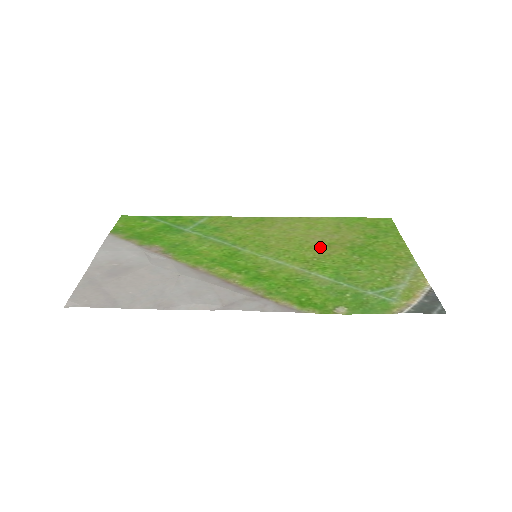
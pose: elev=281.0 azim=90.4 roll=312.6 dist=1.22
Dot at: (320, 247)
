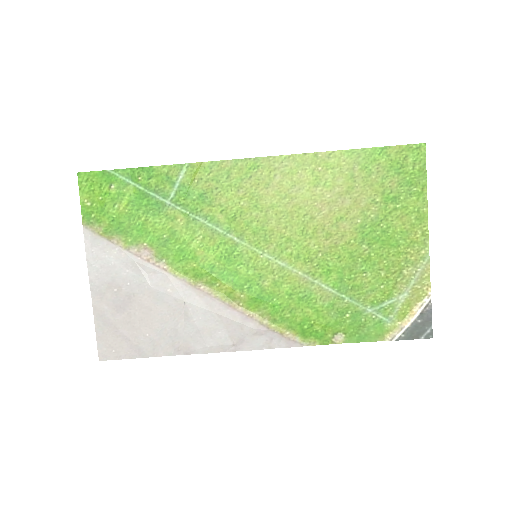
Dot at: (327, 229)
